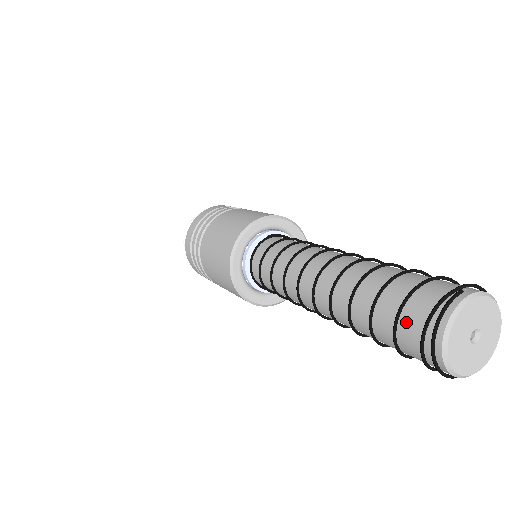
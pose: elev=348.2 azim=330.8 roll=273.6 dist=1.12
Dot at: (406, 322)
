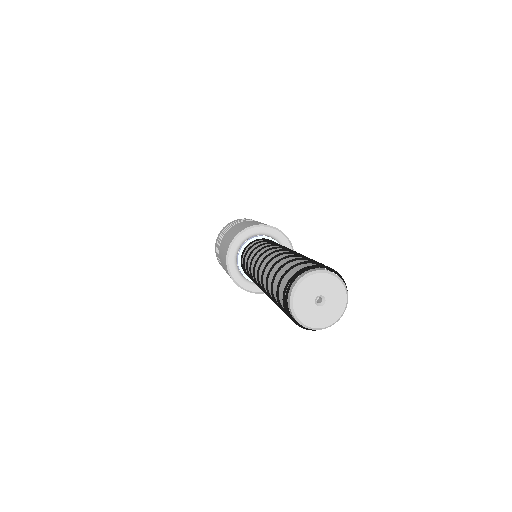
Dot at: (285, 281)
